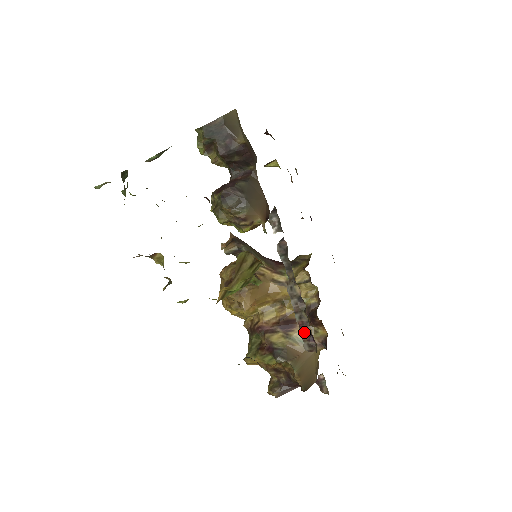
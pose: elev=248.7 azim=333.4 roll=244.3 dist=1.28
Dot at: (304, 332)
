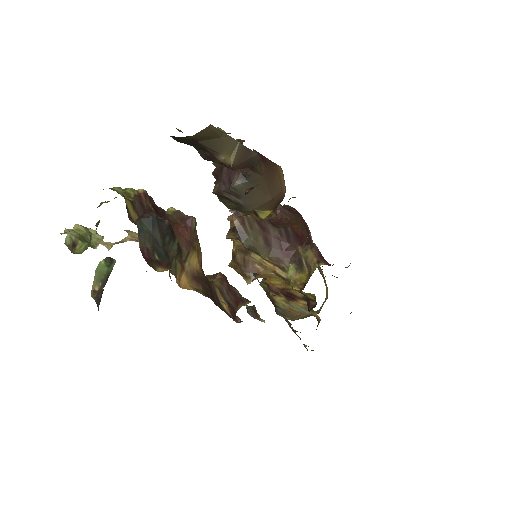
Dot at: (292, 329)
